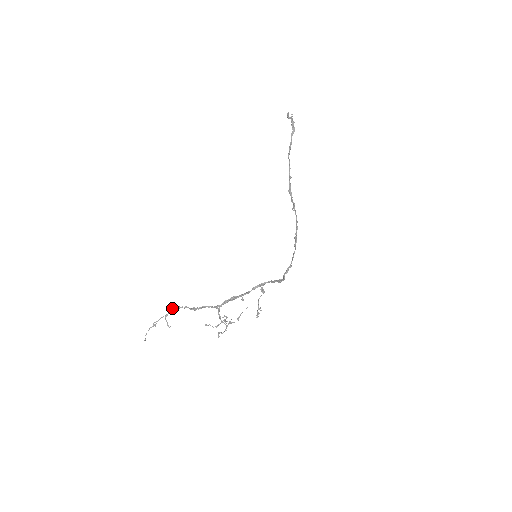
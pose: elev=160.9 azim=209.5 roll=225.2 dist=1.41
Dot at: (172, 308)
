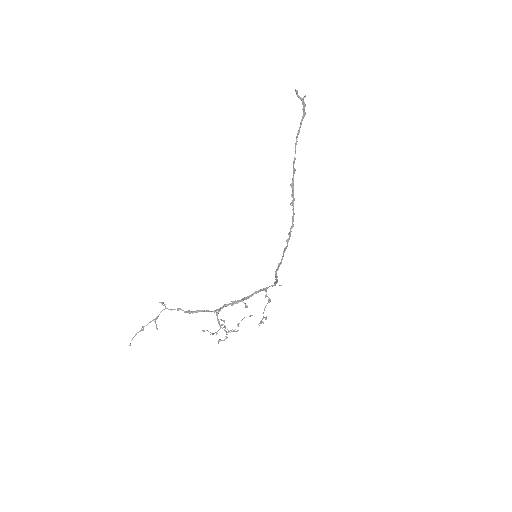
Dot at: (162, 310)
